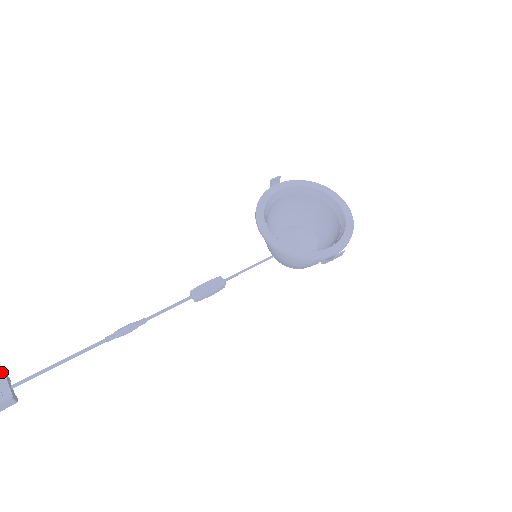
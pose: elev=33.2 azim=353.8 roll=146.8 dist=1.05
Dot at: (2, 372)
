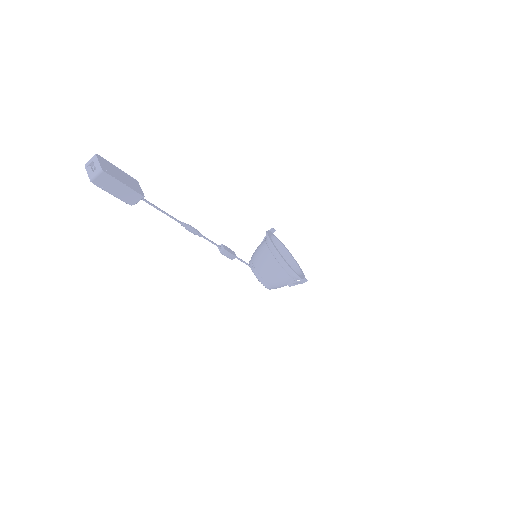
Dot at: (137, 181)
